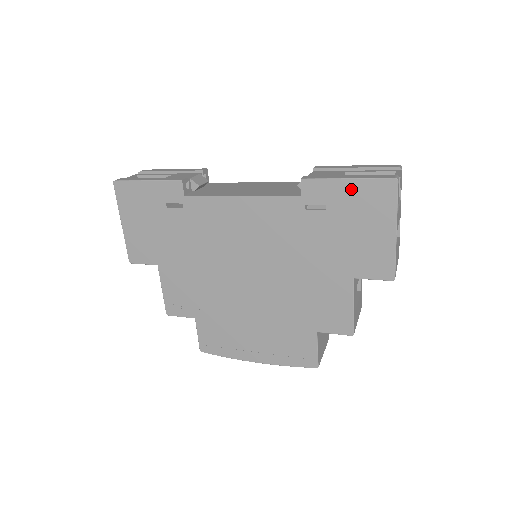
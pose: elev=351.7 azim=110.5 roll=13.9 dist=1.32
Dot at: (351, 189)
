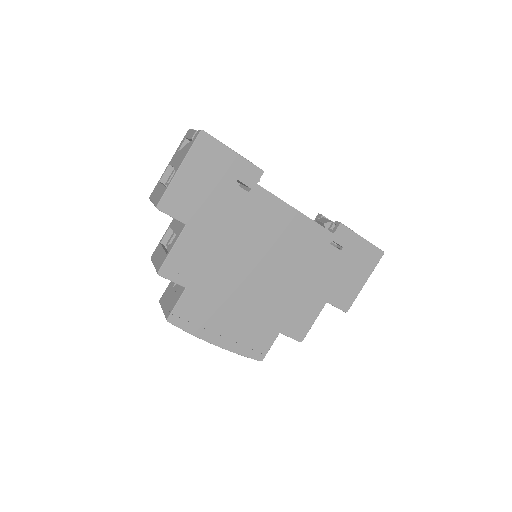
Dot at: (361, 245)
